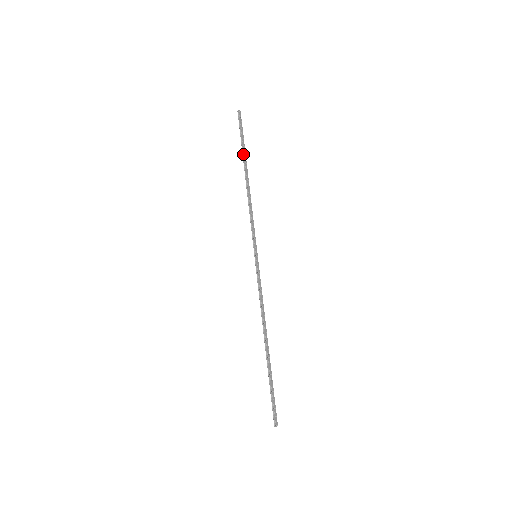
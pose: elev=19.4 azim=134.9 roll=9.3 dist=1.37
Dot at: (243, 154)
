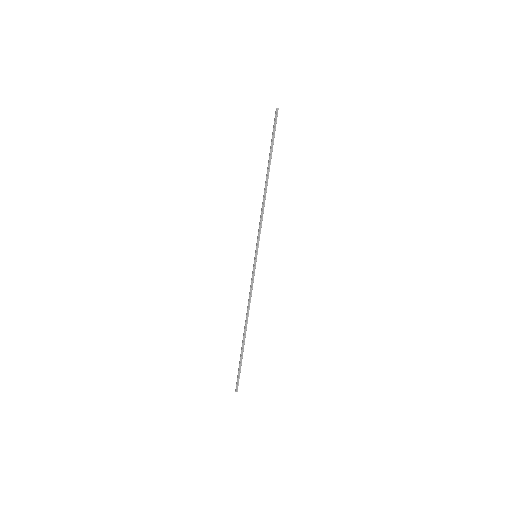
Dot at: (271, 156)
